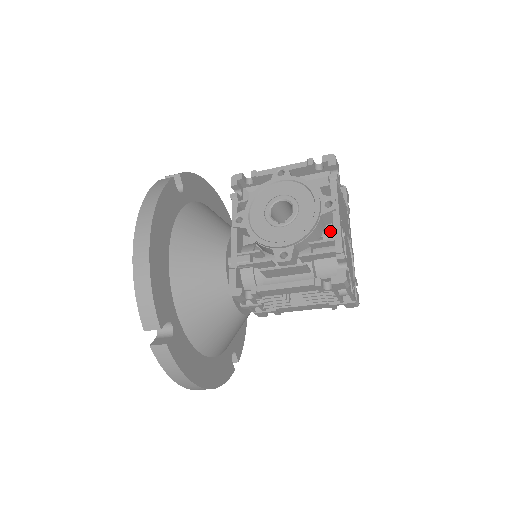
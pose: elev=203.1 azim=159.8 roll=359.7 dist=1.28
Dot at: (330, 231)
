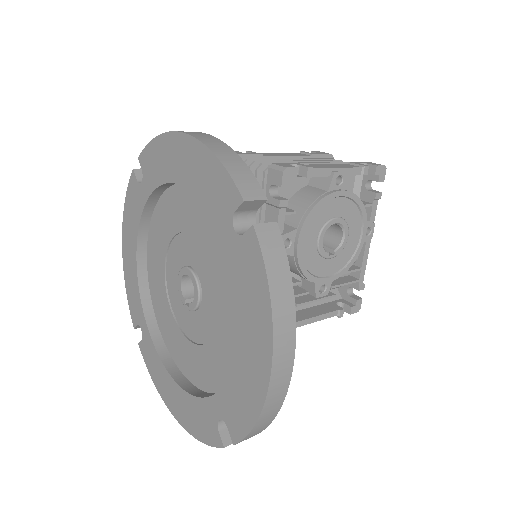
Dot at: occluded
